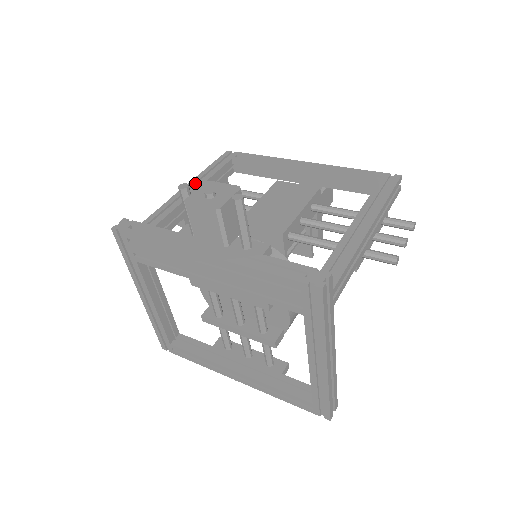
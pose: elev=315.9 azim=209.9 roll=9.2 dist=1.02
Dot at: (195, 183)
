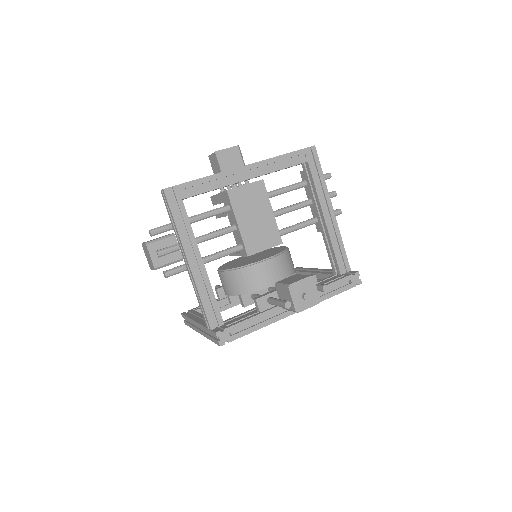
Dot at: (189, 250)
